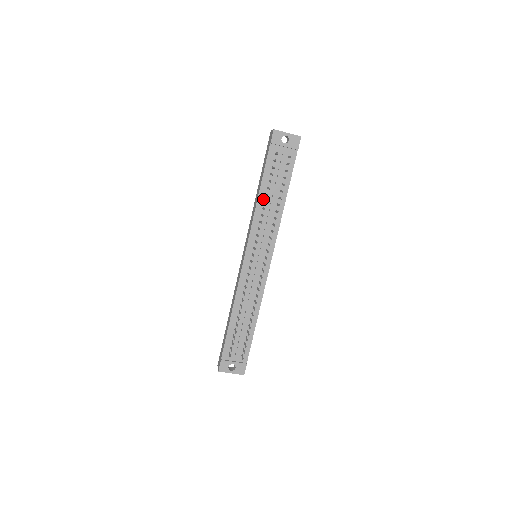
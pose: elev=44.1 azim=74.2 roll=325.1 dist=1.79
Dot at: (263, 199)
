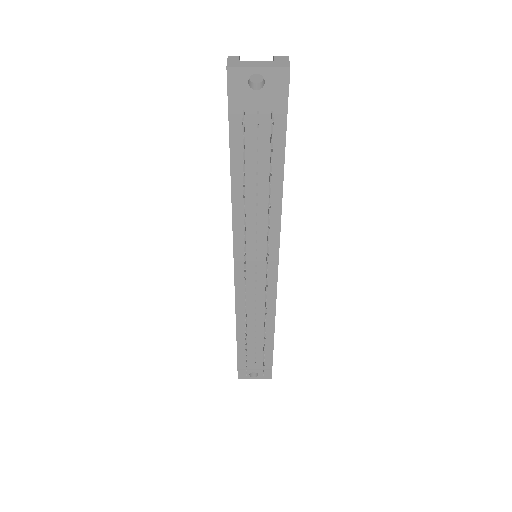
Dot at: (241, 191)
